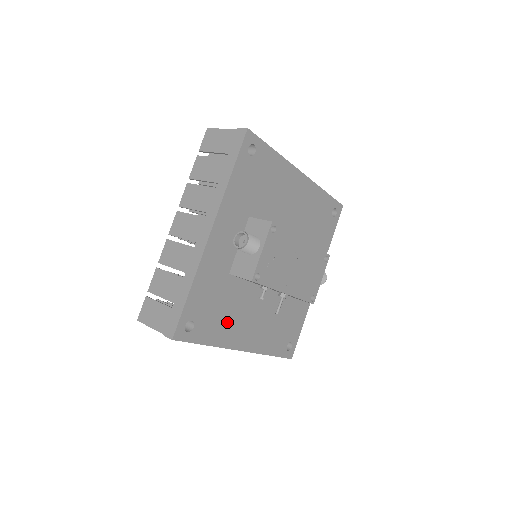
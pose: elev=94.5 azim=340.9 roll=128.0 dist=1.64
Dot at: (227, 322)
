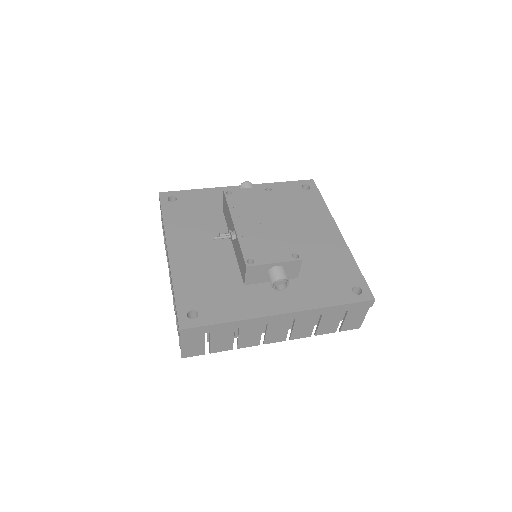
Dot at: (187, 225)
